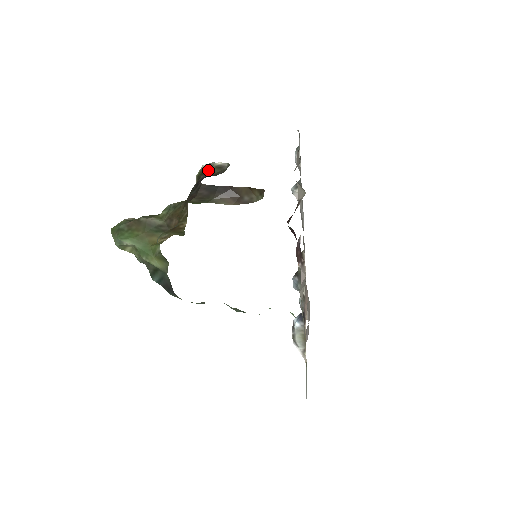
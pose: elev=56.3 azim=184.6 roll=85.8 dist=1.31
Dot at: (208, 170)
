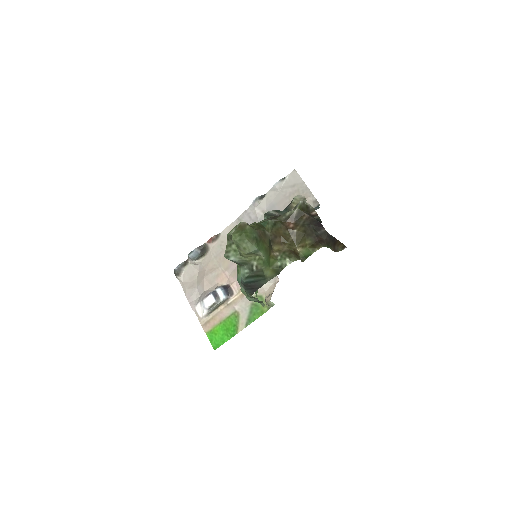
Dot at: (304, 207)
